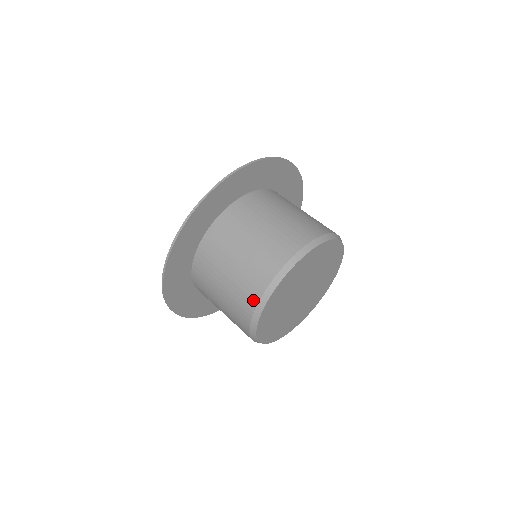
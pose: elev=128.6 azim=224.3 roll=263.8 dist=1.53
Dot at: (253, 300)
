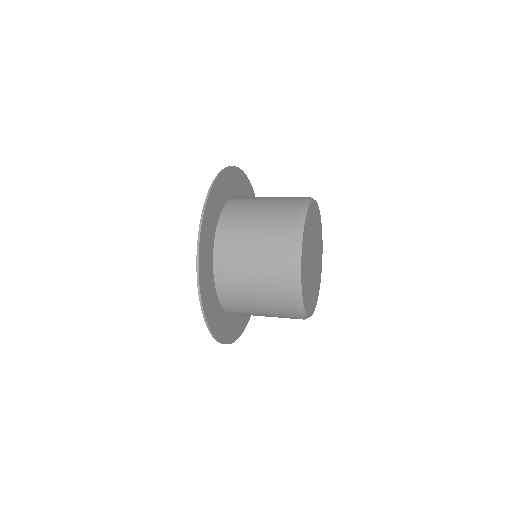
Dot at: (290, 237)
